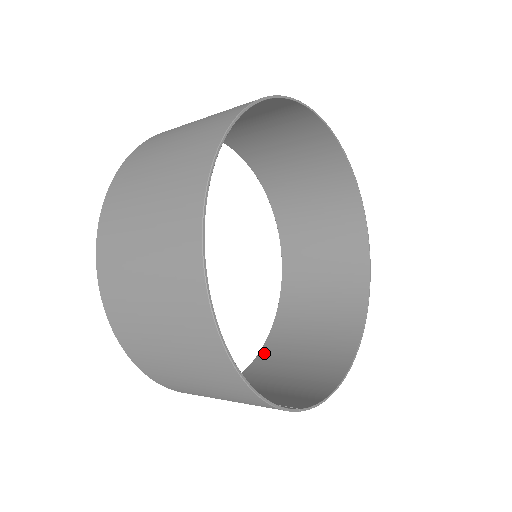
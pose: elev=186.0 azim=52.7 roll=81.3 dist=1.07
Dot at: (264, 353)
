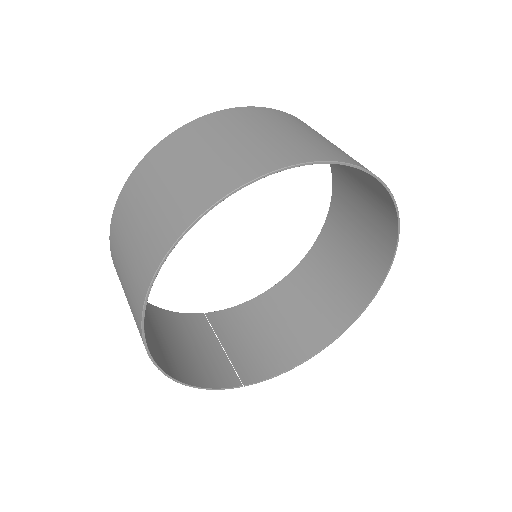
Dot at: (280, 286)
